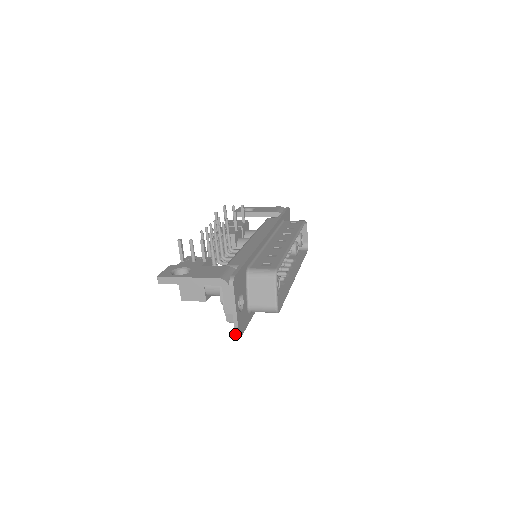
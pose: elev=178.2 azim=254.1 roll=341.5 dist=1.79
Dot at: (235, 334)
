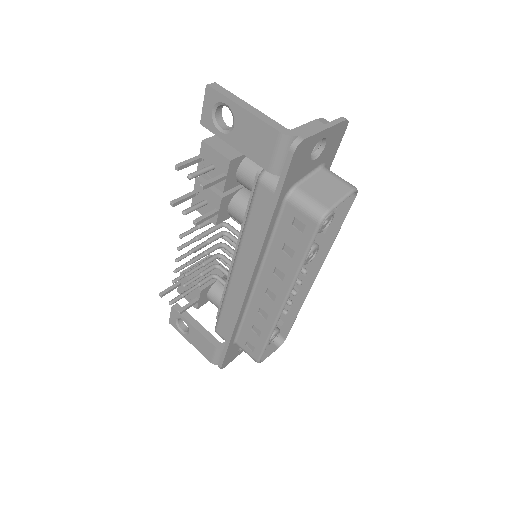
Dot at: occluded
